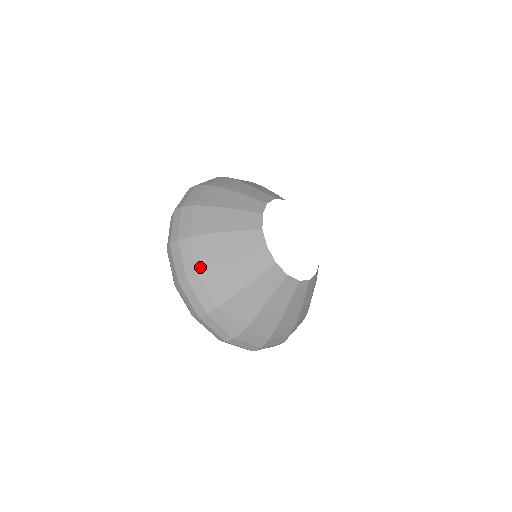
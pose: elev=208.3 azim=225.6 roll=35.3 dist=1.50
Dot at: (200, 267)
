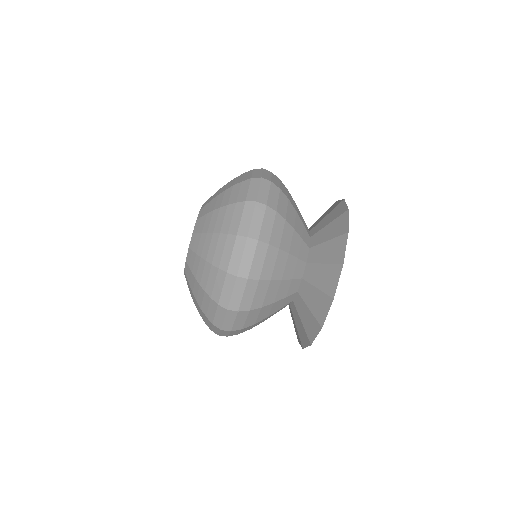
Dot at: (272, 240)
